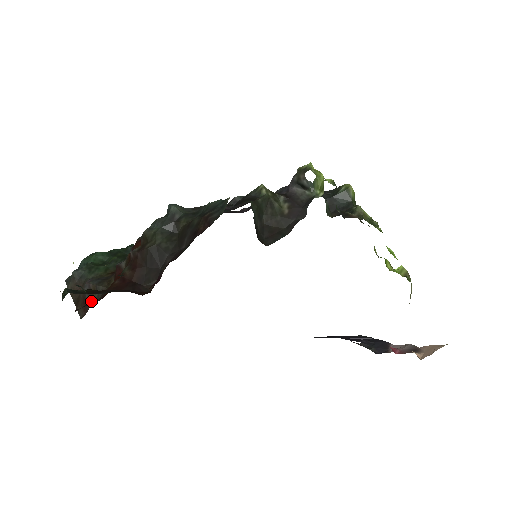
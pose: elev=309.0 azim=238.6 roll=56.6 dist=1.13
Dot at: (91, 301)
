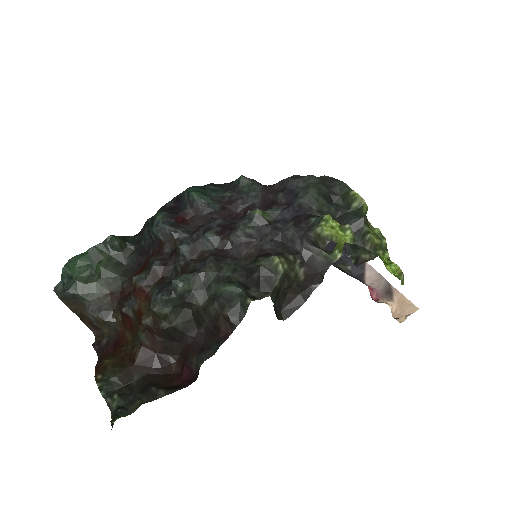
Dot at: (103, 330)
